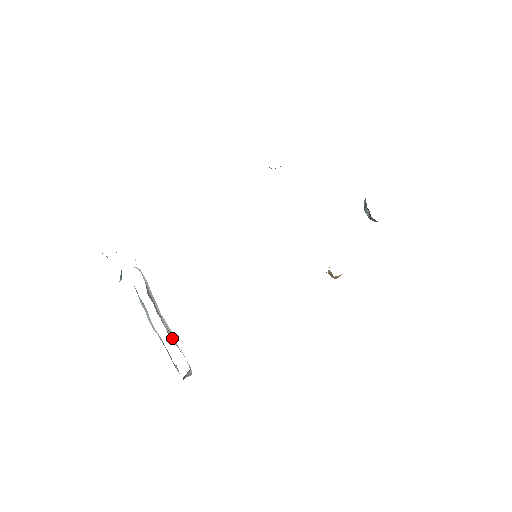
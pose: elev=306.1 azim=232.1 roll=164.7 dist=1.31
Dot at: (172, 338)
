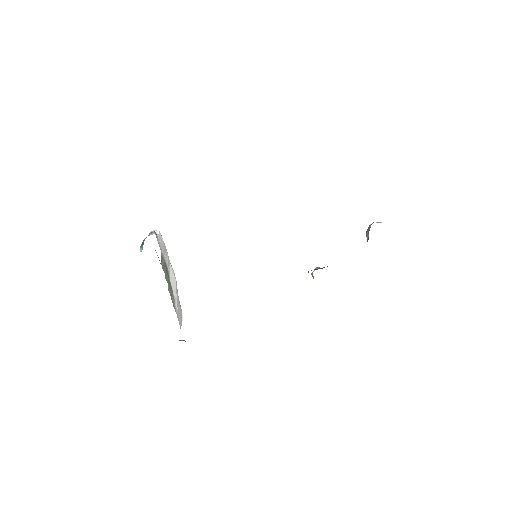
Dot at: (174, 291)
